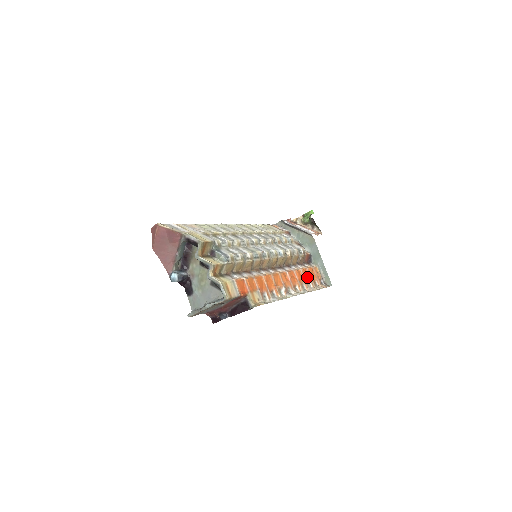
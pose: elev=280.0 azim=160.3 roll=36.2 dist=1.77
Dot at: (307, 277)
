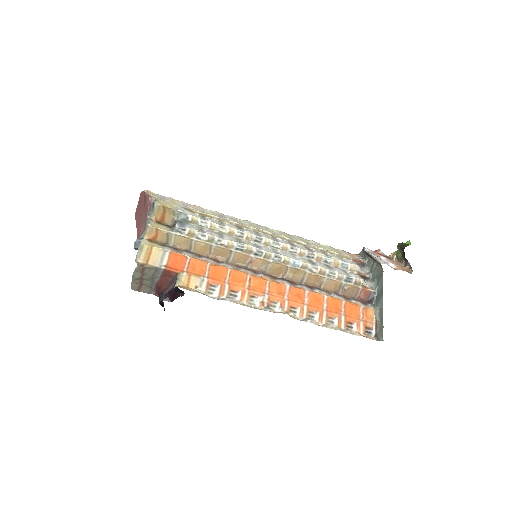
Dot at: (334, 310)
